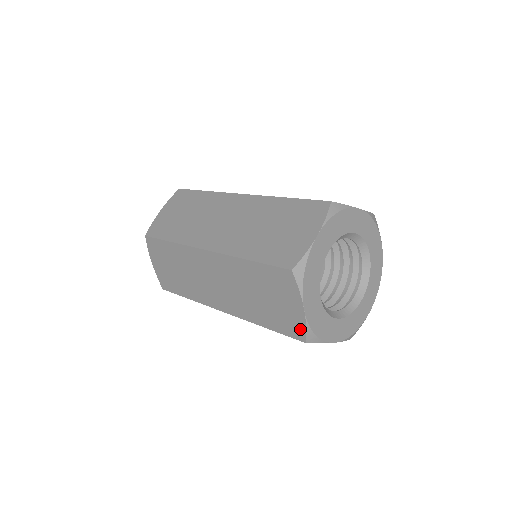
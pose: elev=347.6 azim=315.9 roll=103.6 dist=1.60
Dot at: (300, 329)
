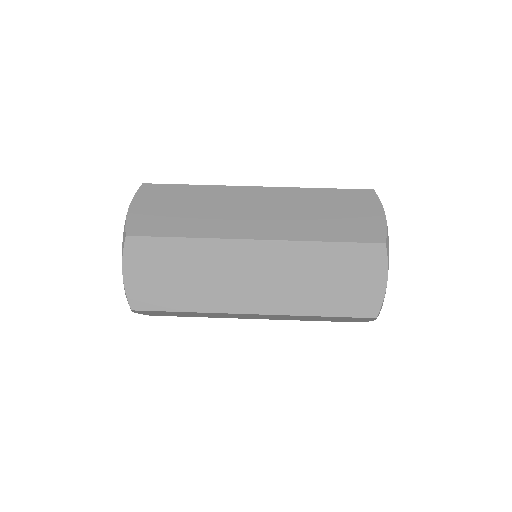
Dot at: (374, 305)
